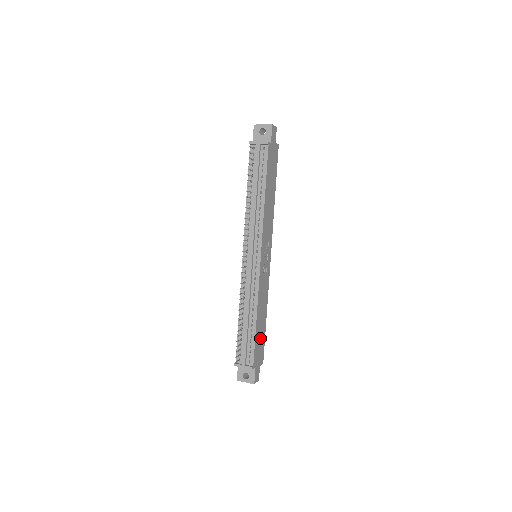
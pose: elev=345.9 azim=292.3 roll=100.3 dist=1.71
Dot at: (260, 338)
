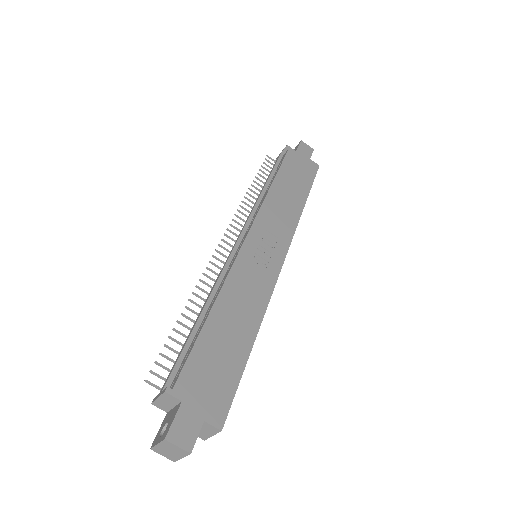
Dot at: (219, 360)
